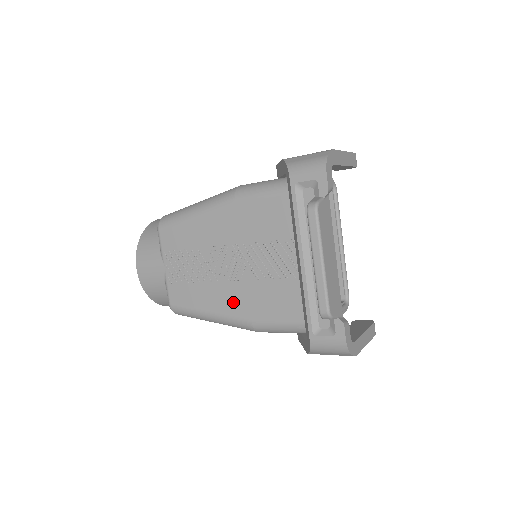
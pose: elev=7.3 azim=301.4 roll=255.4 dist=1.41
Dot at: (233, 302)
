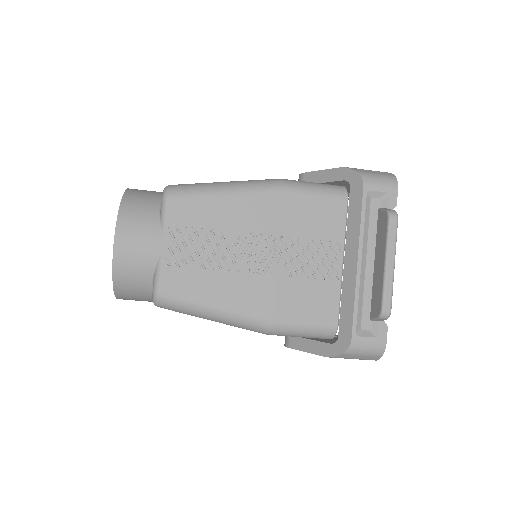
Dot at: (254, 297)
